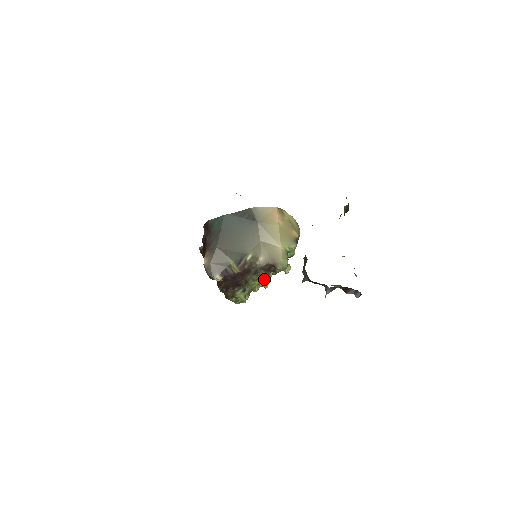
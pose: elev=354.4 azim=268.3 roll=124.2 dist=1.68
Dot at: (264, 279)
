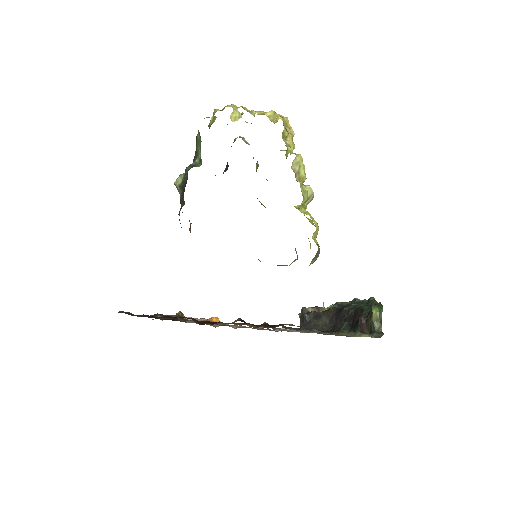
Dot at: occluded
